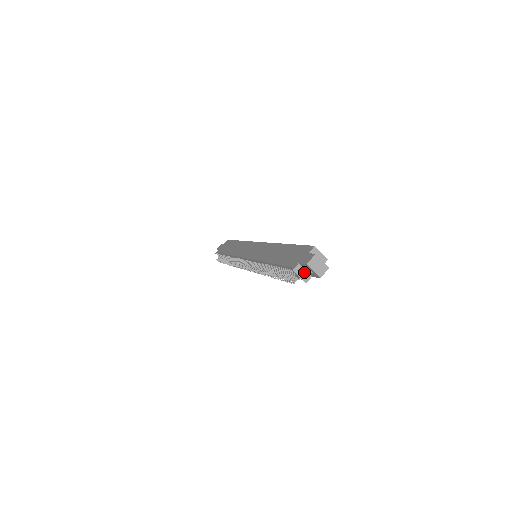
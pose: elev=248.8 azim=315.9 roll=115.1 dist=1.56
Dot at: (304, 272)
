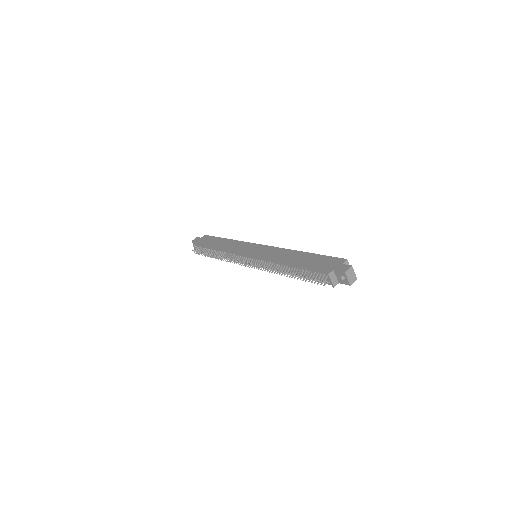
Dot at: (335, 278)
